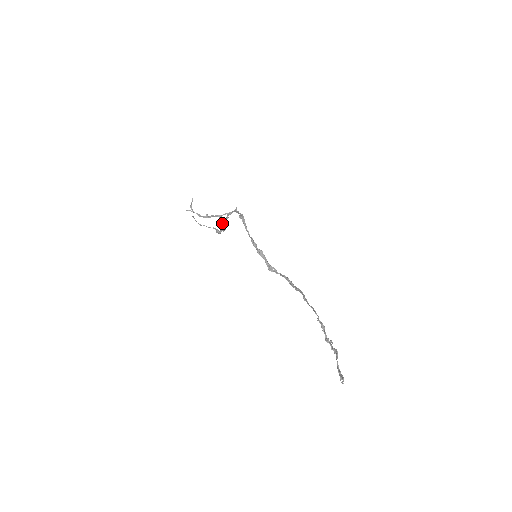
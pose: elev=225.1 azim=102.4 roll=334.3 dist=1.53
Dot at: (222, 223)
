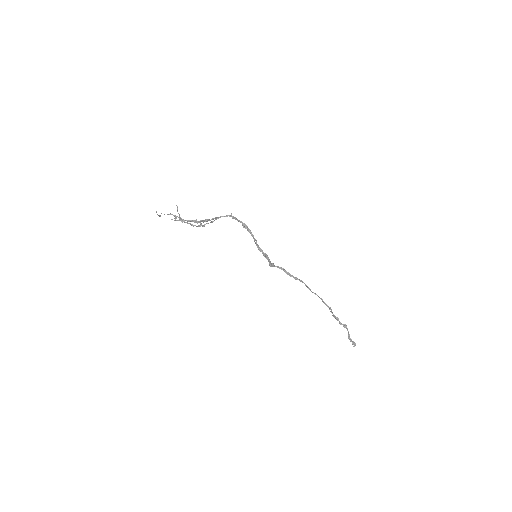
Dot at: occluded
